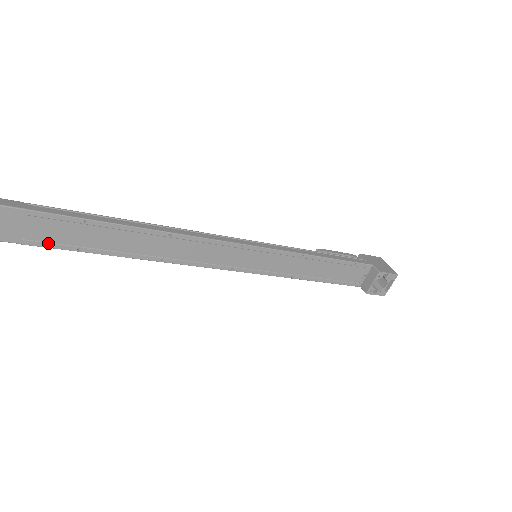
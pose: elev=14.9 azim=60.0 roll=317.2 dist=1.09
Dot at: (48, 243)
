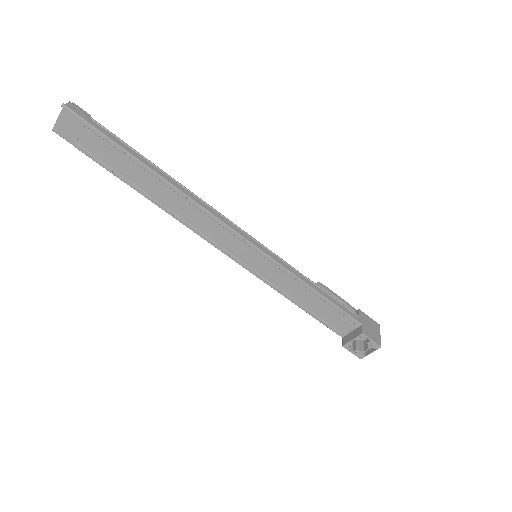
Dot at: (93, 155)
